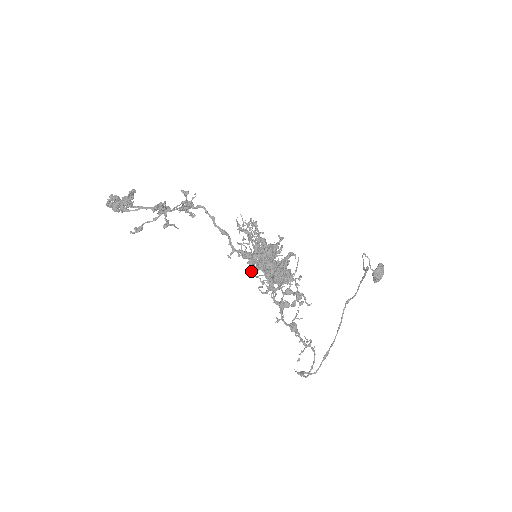
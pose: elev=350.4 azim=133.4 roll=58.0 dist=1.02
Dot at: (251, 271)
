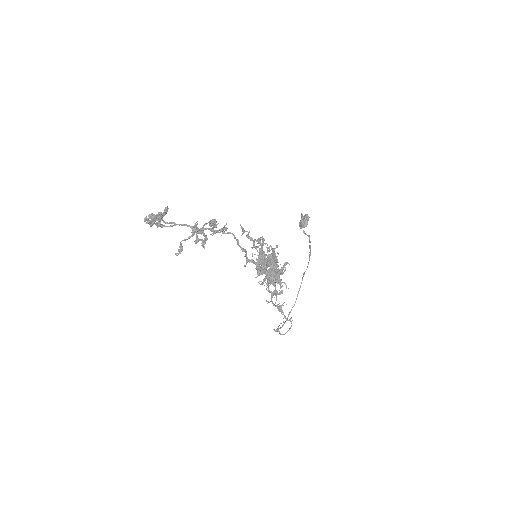
Dot at: (259, 275)
